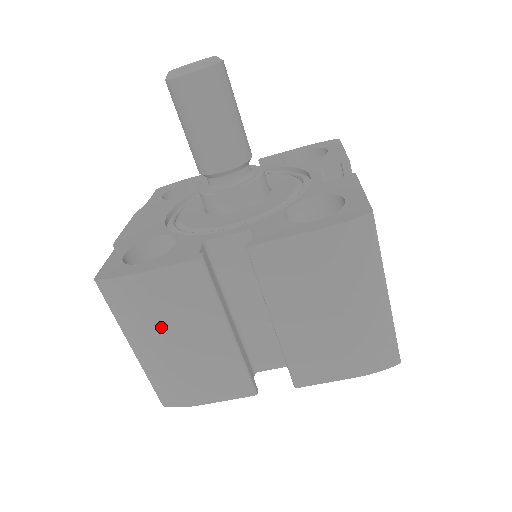
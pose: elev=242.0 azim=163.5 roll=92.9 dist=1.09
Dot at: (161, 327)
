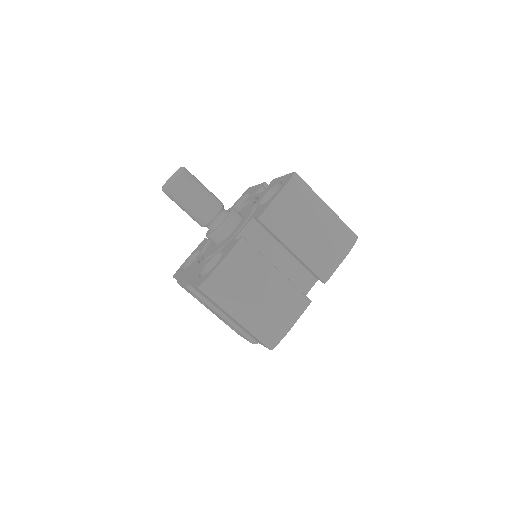
Dot at: (245, 291)
